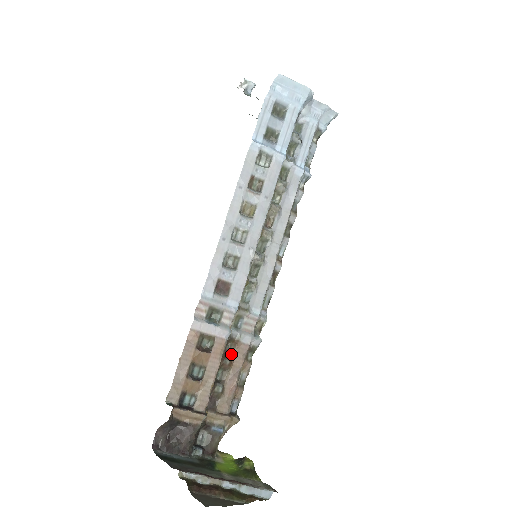
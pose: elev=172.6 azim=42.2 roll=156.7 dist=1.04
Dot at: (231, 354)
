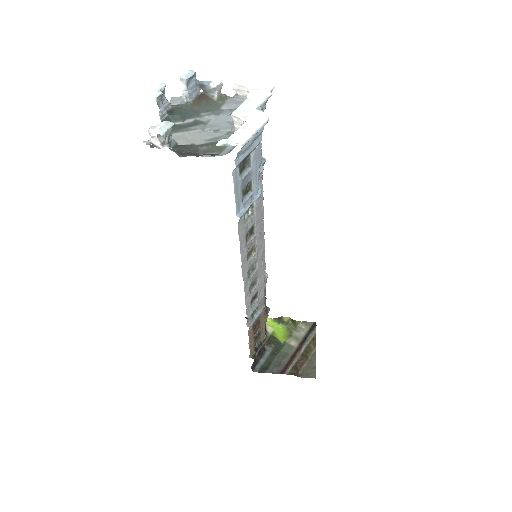
Dot at: occluded
